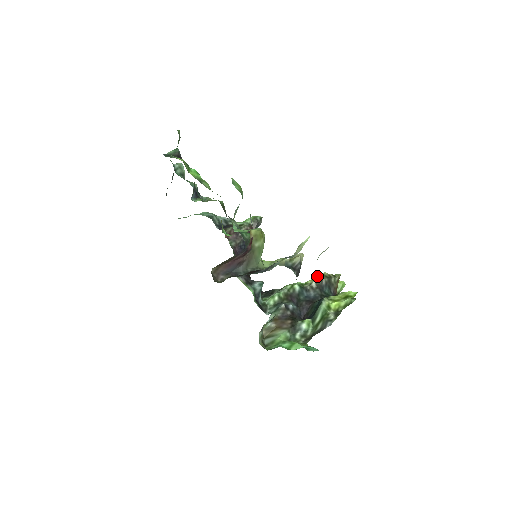
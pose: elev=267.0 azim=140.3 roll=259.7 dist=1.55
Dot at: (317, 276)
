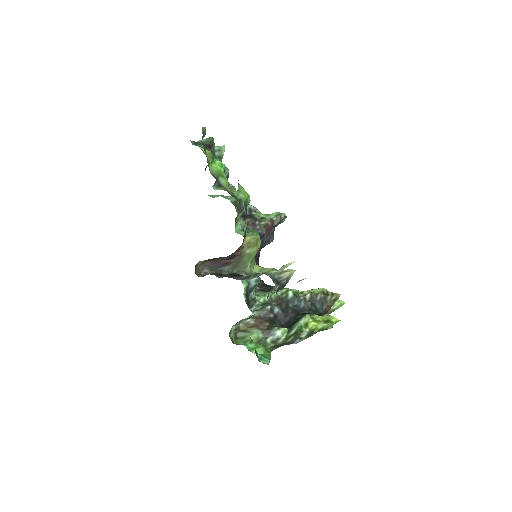
Dot at: (315, 289)
